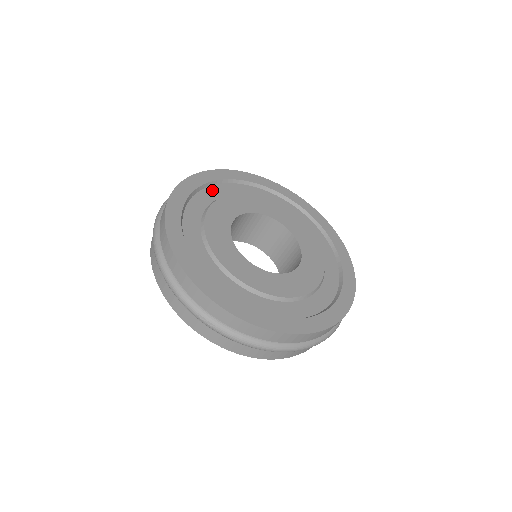
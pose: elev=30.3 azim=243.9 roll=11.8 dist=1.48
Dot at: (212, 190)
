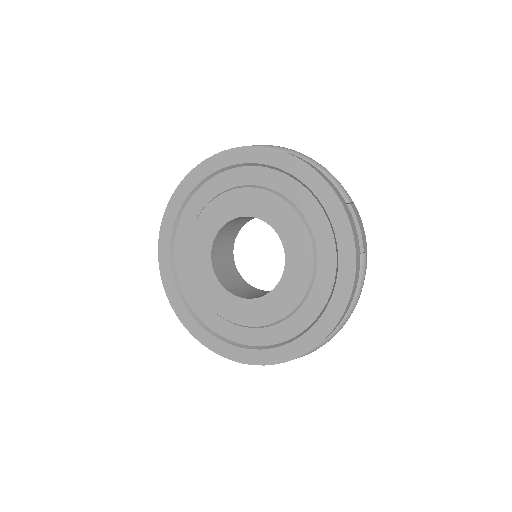
Dot at: (187, 215)
